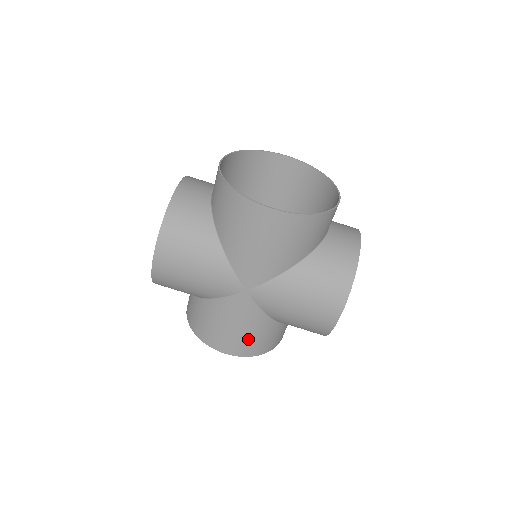
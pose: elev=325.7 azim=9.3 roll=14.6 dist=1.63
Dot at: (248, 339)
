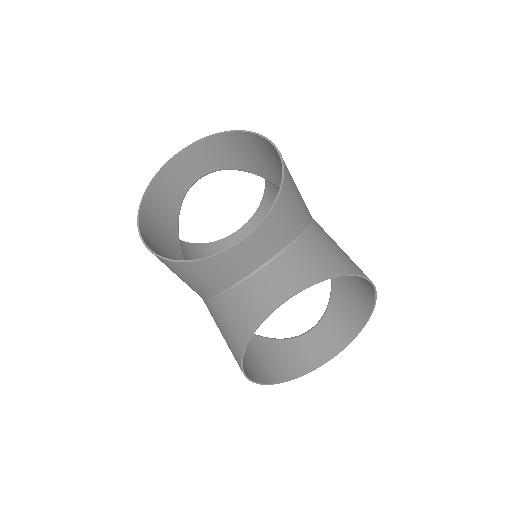
Dot at: occluded
